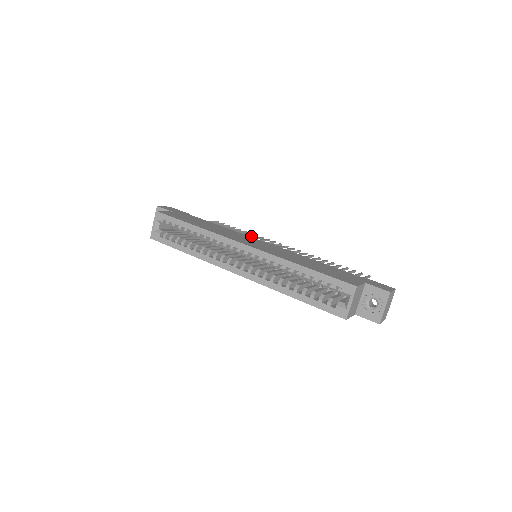
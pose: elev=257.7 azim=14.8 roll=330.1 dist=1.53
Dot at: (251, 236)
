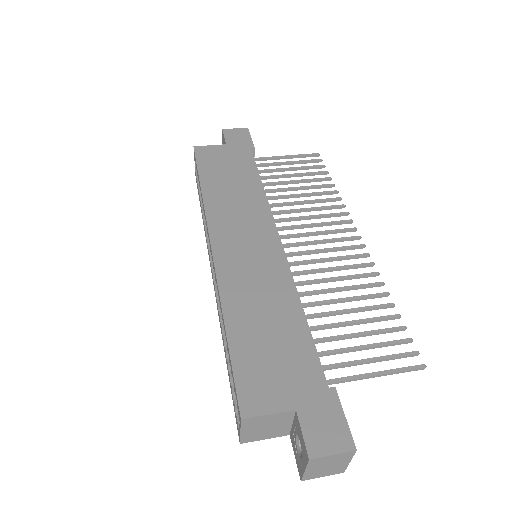
Dot at: (320, 201)
